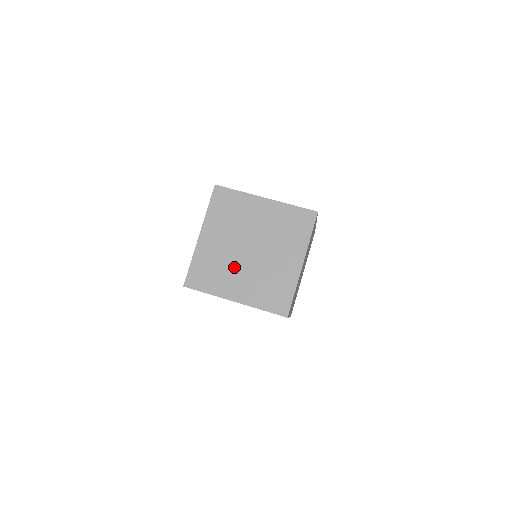
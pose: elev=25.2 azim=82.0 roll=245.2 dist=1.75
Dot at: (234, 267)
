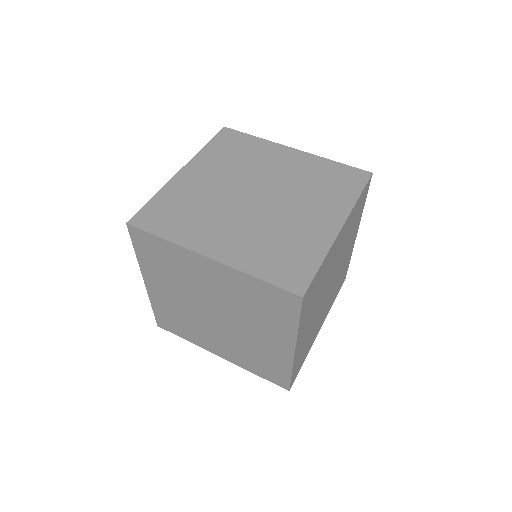
Dot at: (203, 326)
